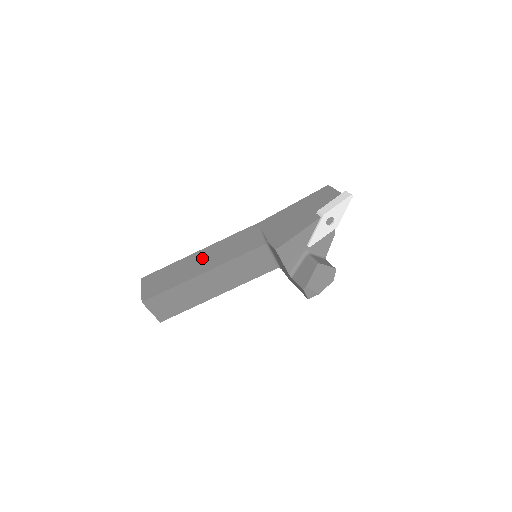
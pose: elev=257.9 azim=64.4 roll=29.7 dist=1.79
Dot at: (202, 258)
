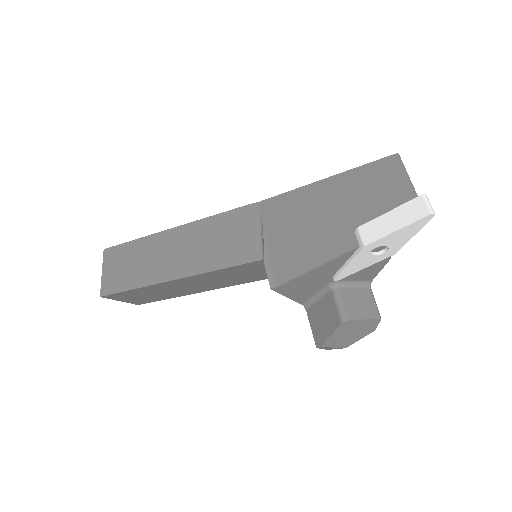
Dot at: (174, 247)
